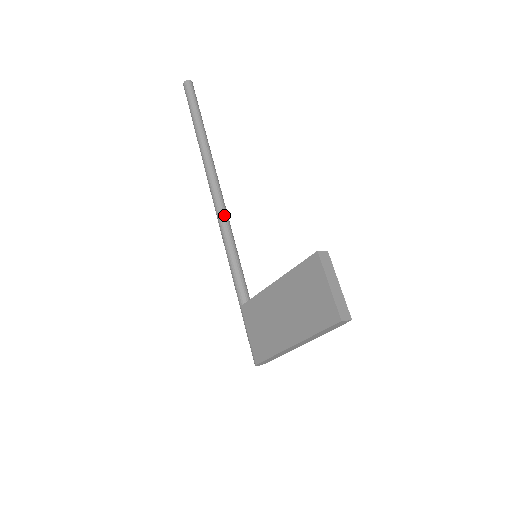
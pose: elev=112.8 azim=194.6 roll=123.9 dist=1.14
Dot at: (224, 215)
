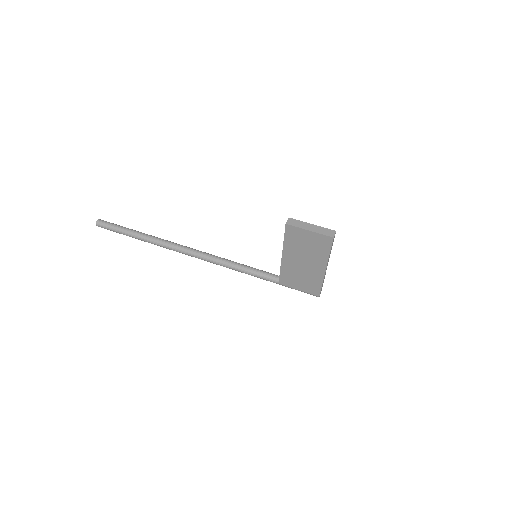
Dot at: (213, 258)
